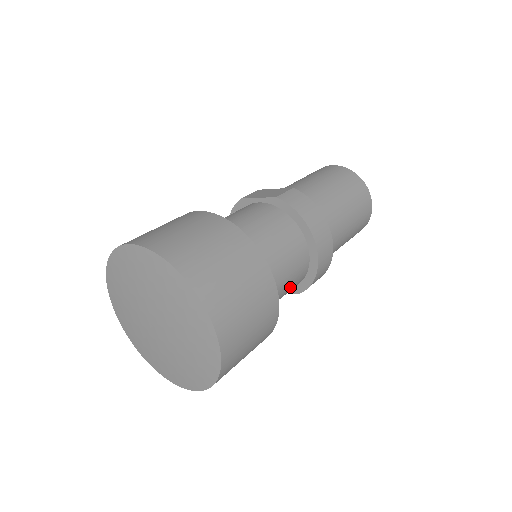
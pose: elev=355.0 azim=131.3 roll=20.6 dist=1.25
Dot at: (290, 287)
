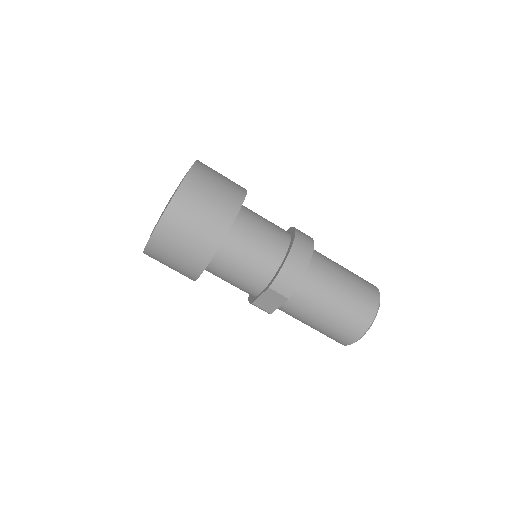
Dot at: (260, 255)
